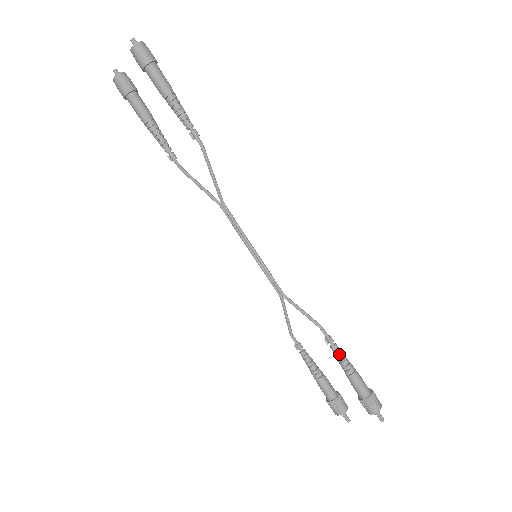
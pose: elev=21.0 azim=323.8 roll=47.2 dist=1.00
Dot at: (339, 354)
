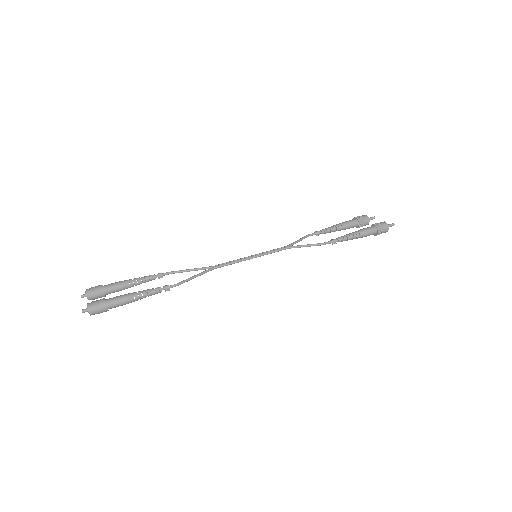
Dot at: occluded
